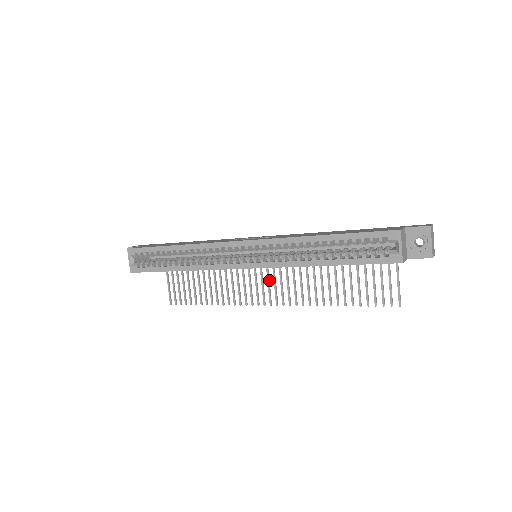
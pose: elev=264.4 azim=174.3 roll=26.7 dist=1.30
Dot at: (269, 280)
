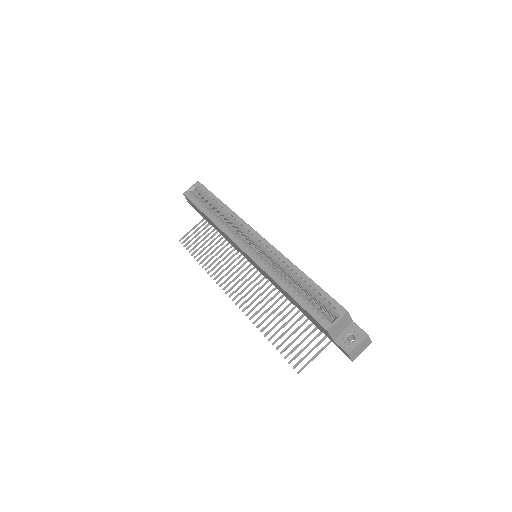
Dot at: occluded
